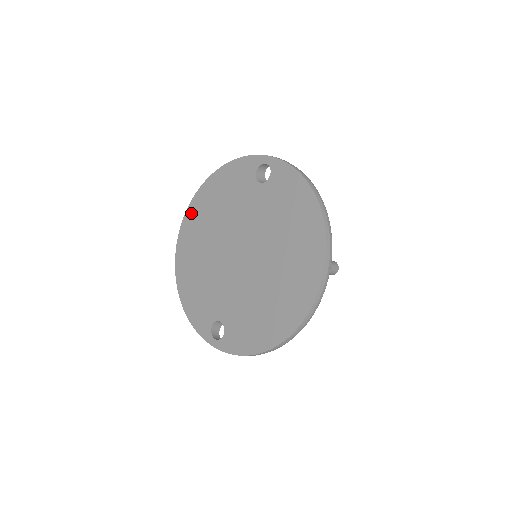
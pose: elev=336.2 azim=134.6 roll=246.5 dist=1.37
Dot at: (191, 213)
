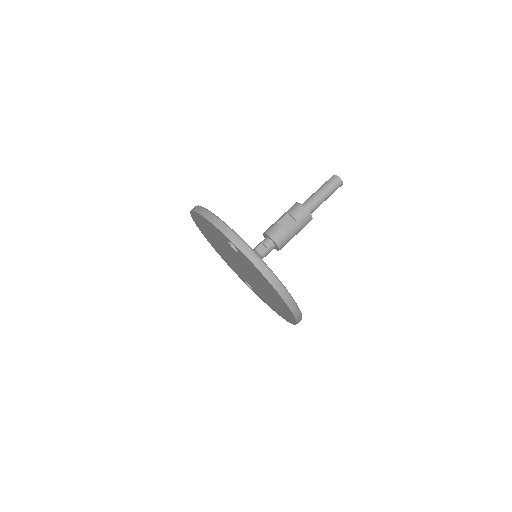
Dot at: (195, 219)
